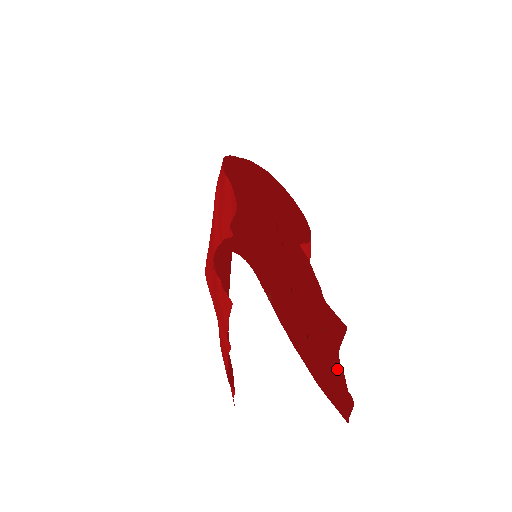
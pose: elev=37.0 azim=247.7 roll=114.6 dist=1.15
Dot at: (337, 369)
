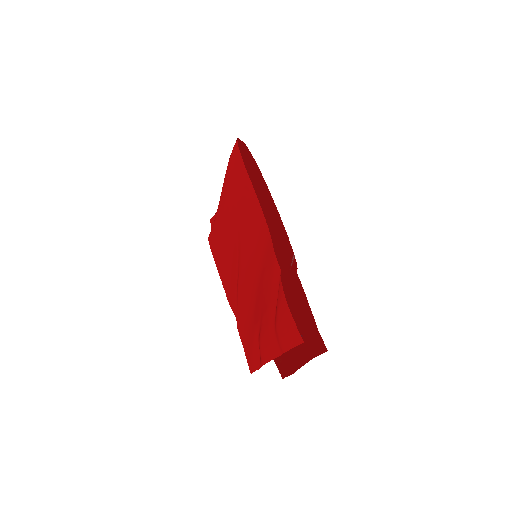
Dot at: (299, 358)
